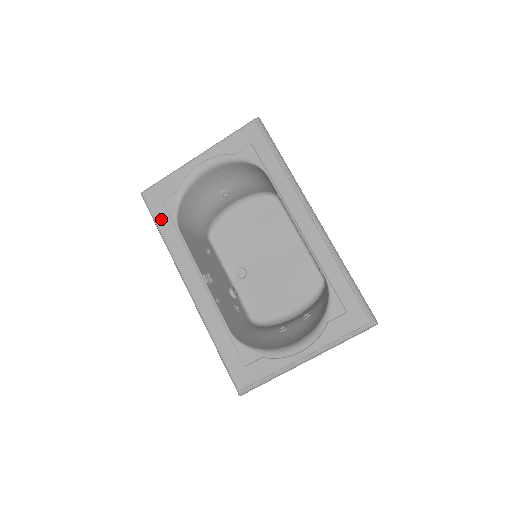
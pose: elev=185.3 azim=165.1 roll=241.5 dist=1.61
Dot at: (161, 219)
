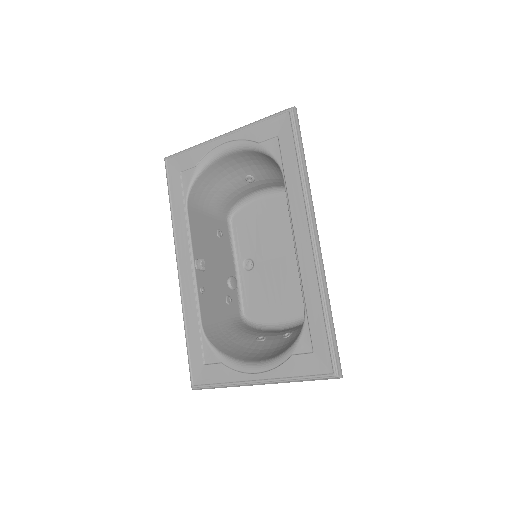
Dot at: (174, 191)
